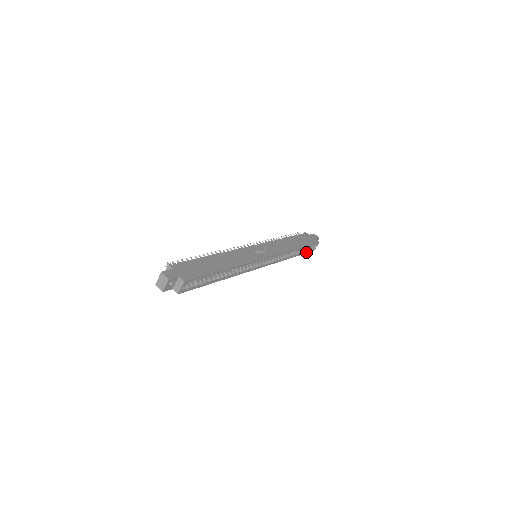
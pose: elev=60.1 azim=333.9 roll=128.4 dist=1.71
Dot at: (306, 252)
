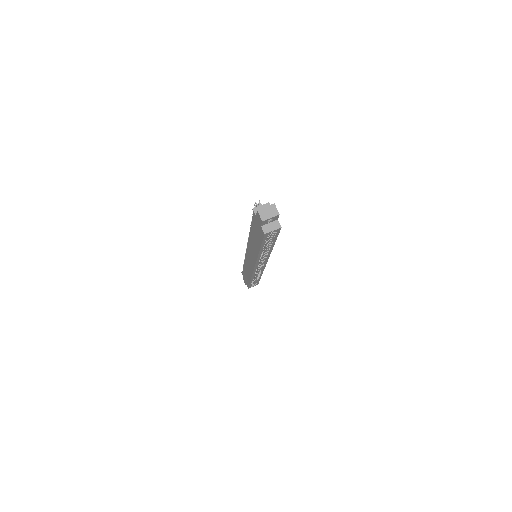
Dot at: (250, 285)
